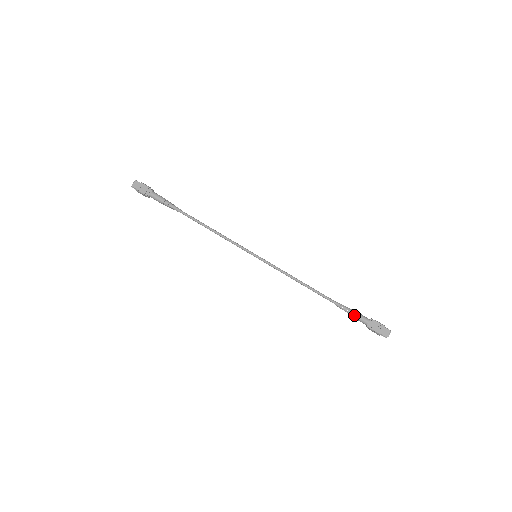
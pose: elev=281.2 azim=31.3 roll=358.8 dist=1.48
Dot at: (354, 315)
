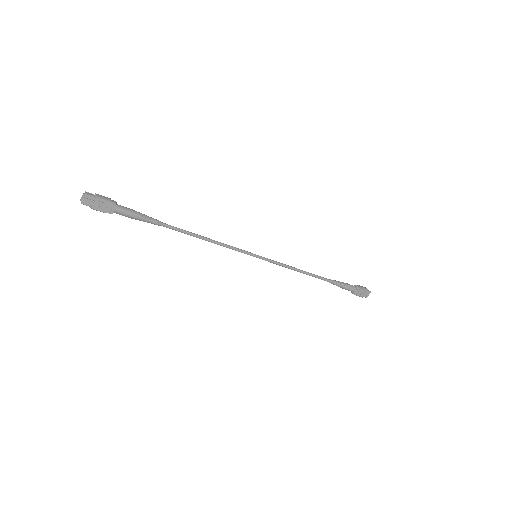
Dot at: (344, 288)
